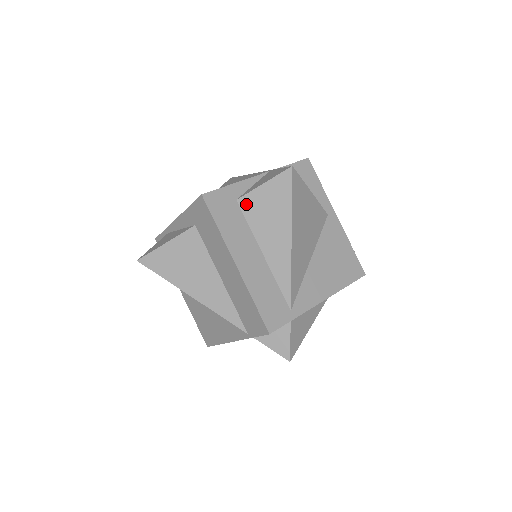
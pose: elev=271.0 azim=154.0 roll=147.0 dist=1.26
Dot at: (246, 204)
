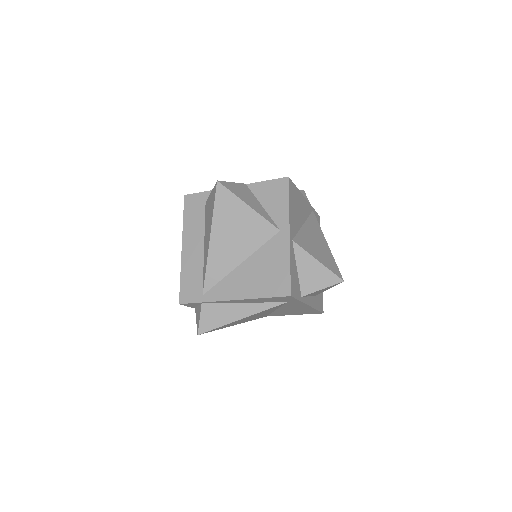
Dot at: (206, 207)
